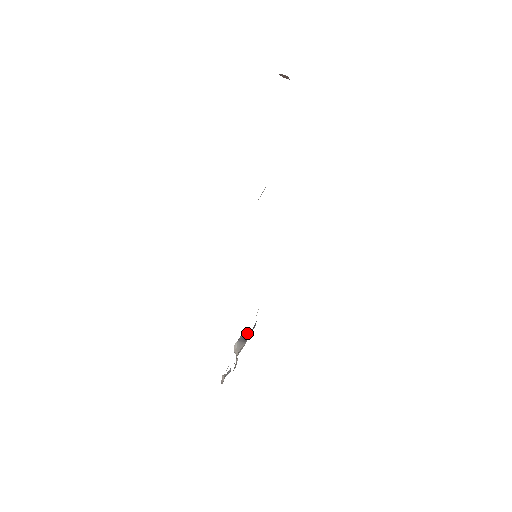
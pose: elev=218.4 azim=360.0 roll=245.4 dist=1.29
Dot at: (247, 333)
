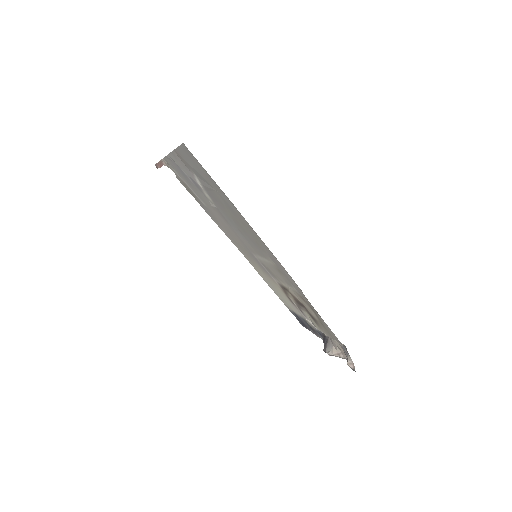
Dot at: (323, 342)
